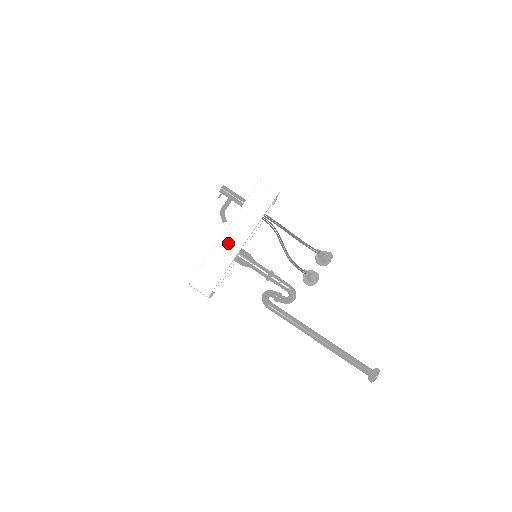
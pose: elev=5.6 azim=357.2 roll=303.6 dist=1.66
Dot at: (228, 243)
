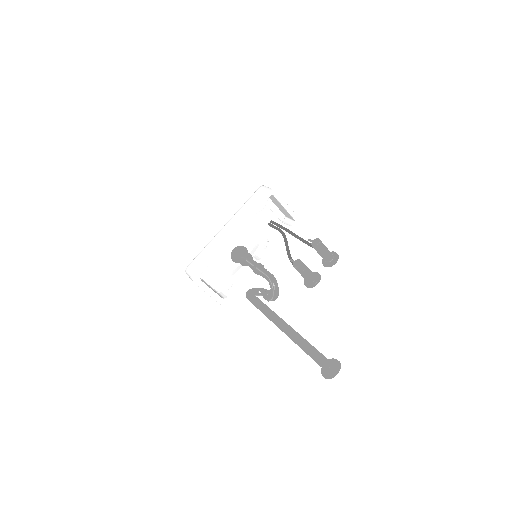
Dot at: (221, 235)
